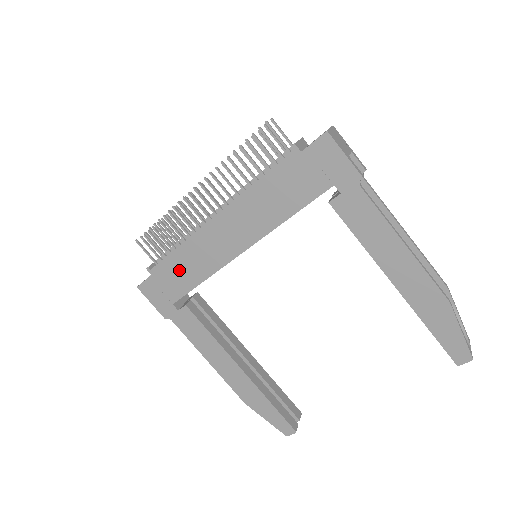
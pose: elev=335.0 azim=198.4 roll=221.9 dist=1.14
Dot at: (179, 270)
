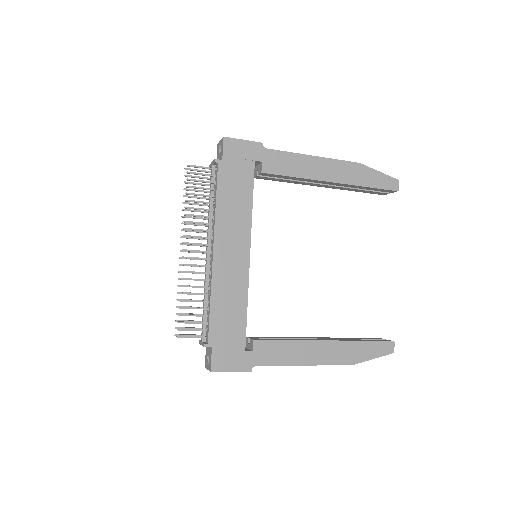
Dot at: (226, 318)
